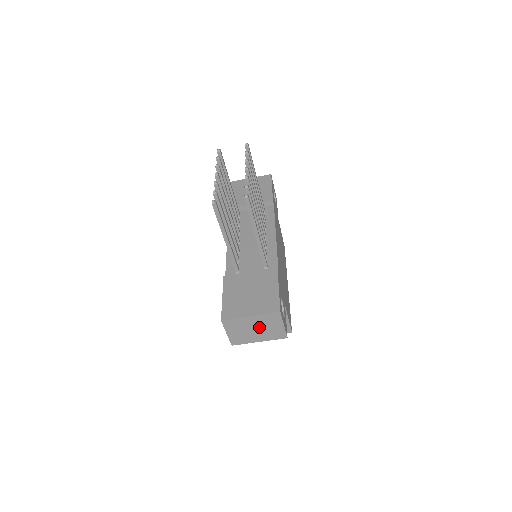
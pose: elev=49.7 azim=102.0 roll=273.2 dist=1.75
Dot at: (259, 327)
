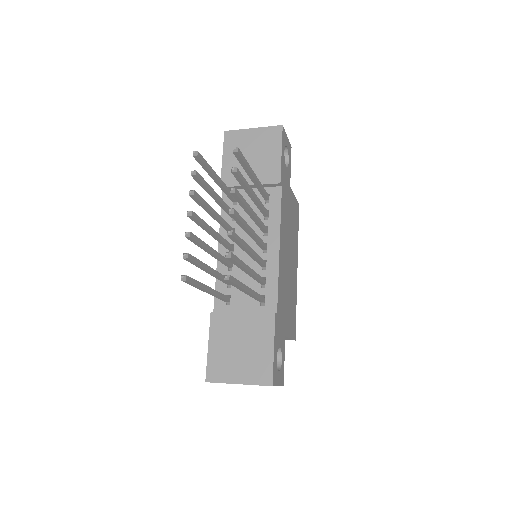
Dot at: occluded
